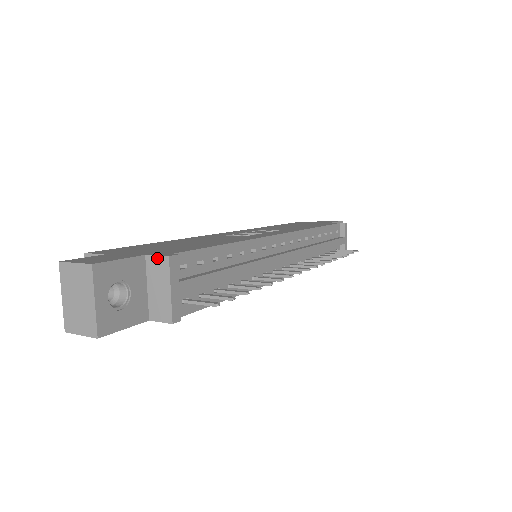
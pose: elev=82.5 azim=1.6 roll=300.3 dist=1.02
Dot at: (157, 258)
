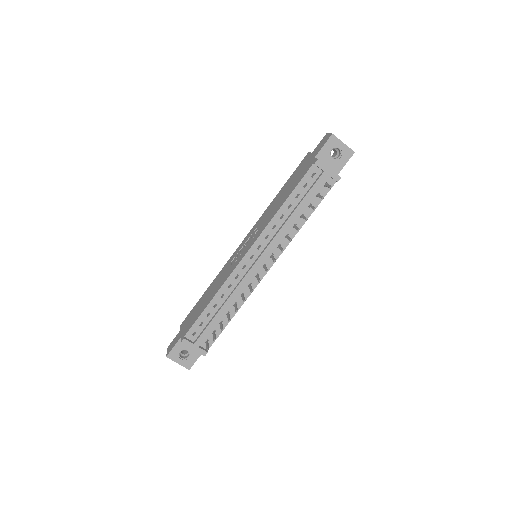
Dot at: occluded
